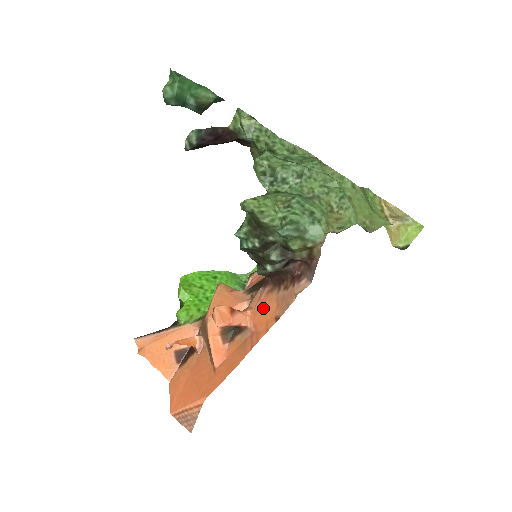
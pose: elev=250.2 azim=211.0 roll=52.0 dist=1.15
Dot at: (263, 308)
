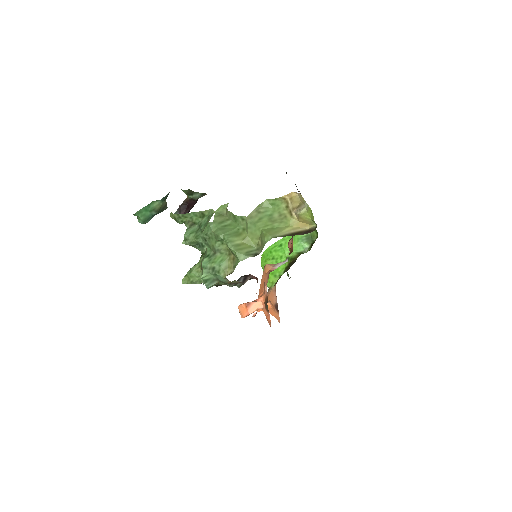
Dot at: occluded
